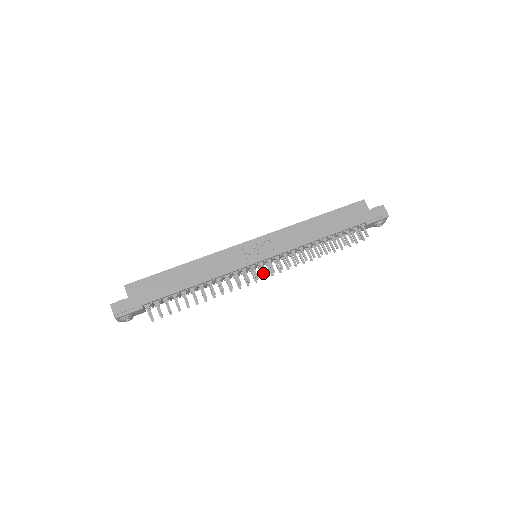
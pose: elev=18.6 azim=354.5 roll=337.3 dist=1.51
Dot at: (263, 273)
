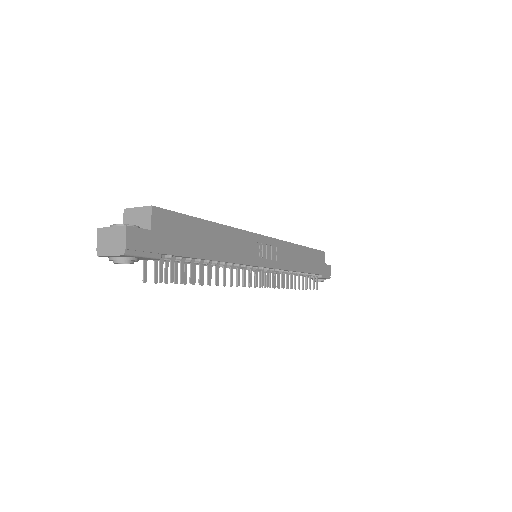
Dot at: (261, 282)
